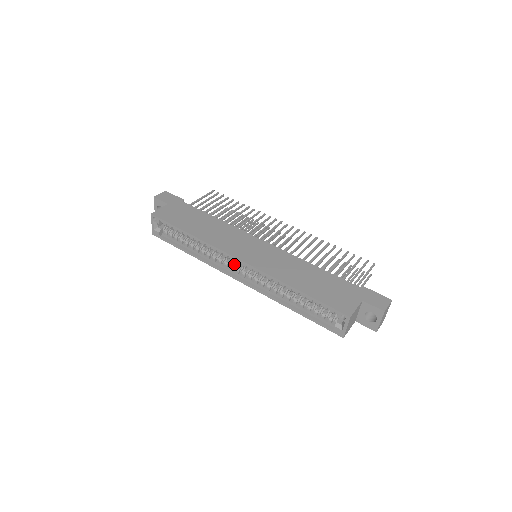
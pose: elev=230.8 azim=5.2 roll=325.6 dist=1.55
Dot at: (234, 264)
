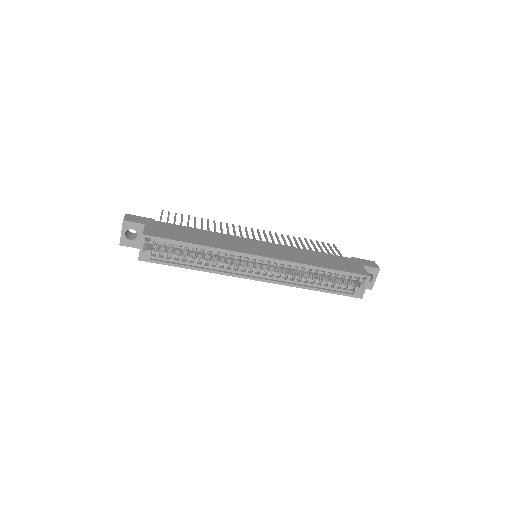
Dot at: (247, 266)
